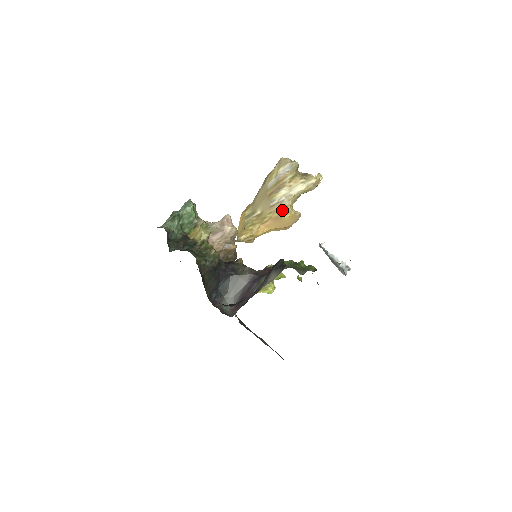
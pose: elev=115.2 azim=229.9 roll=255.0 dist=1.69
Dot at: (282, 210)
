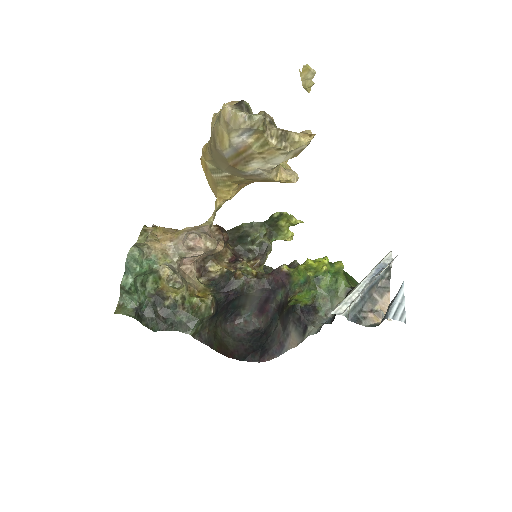
Dot at: (265, 180)
